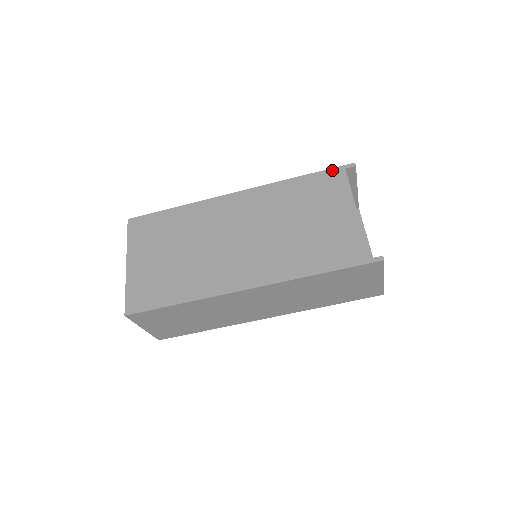
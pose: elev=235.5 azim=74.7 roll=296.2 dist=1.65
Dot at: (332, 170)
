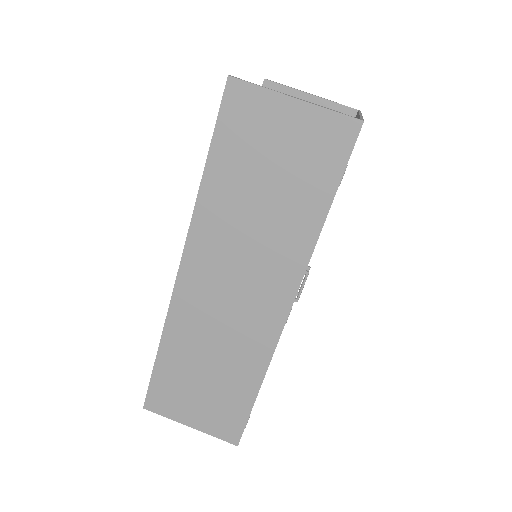
Dot at: occluded
